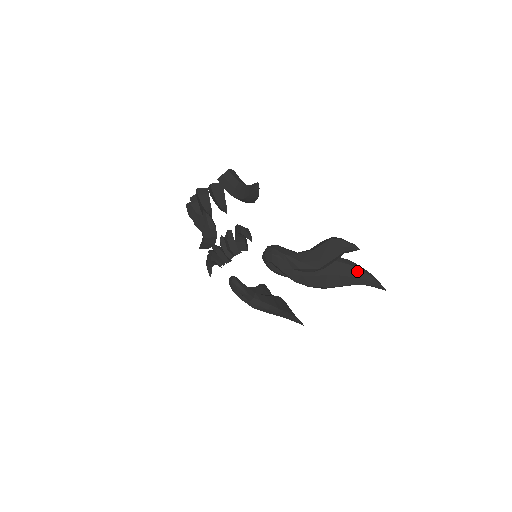
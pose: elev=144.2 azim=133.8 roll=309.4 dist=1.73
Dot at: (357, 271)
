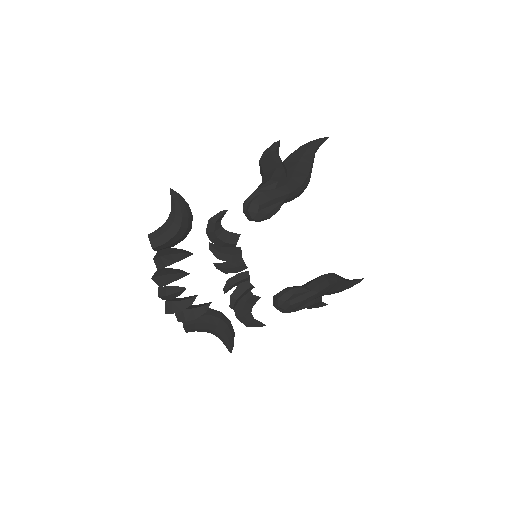
Dot at: (300, 149)
